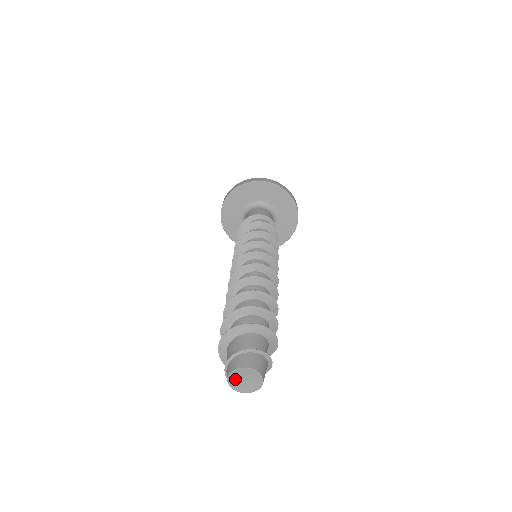
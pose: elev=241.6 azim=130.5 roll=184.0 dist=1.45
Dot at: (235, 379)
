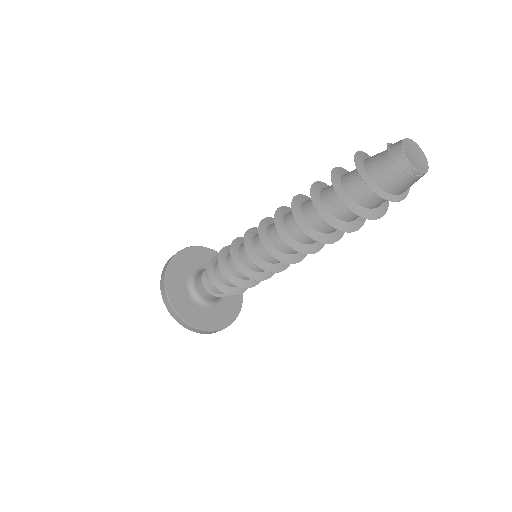
Dot at: (407, 150)
